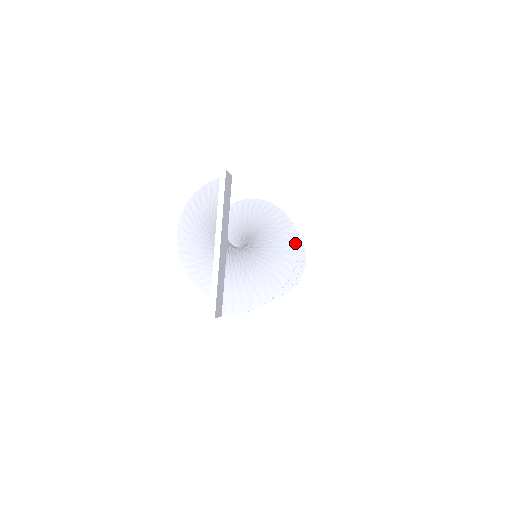
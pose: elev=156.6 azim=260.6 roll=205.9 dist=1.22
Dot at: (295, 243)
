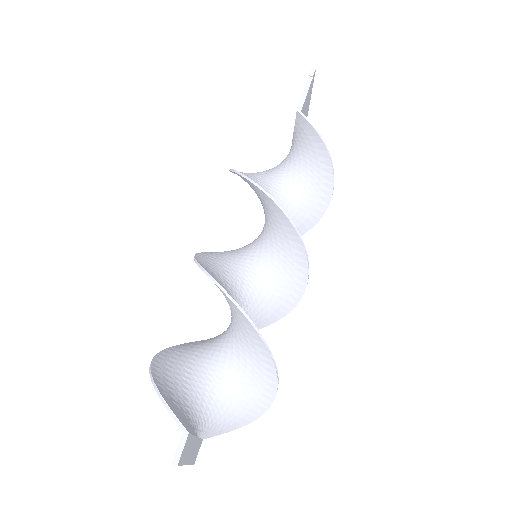
Dot at: (275, 387)
